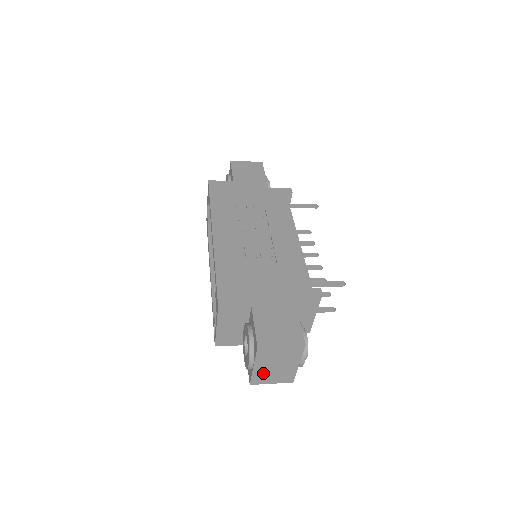
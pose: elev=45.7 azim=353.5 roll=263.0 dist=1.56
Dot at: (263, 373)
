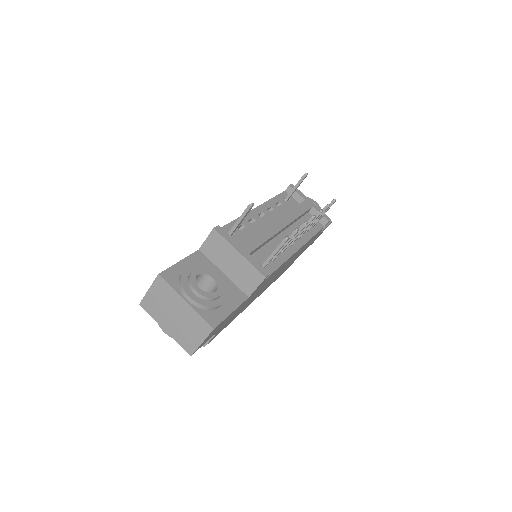
Dot at: (179, 333)
